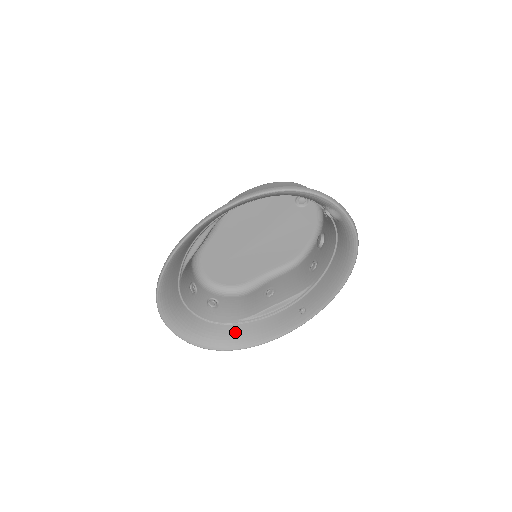
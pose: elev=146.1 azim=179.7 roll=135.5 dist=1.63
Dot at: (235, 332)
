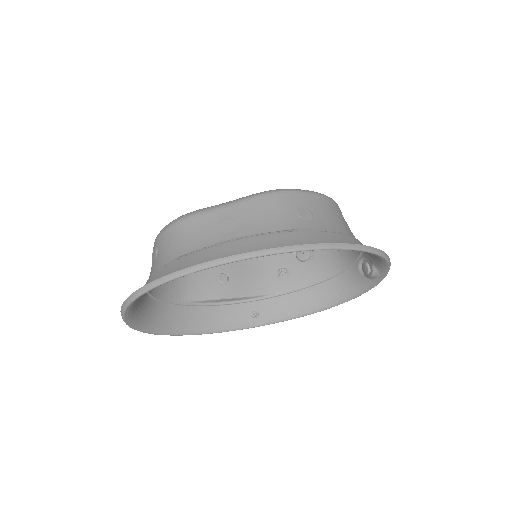
Dot at: (175, 315)
